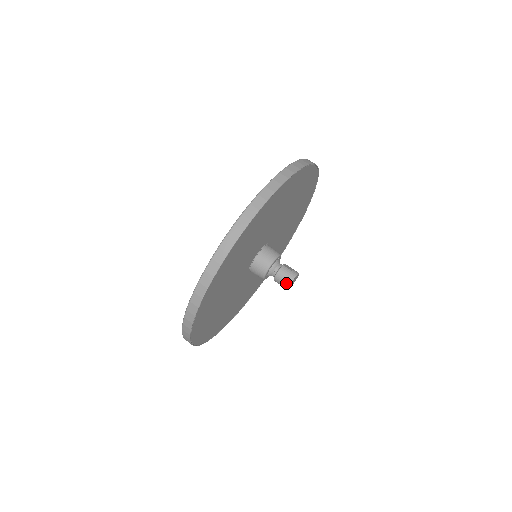
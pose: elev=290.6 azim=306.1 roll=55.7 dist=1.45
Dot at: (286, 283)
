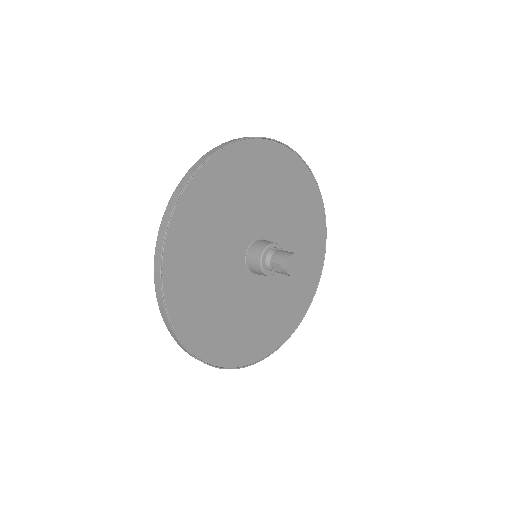
Dot at: (286, 255)
